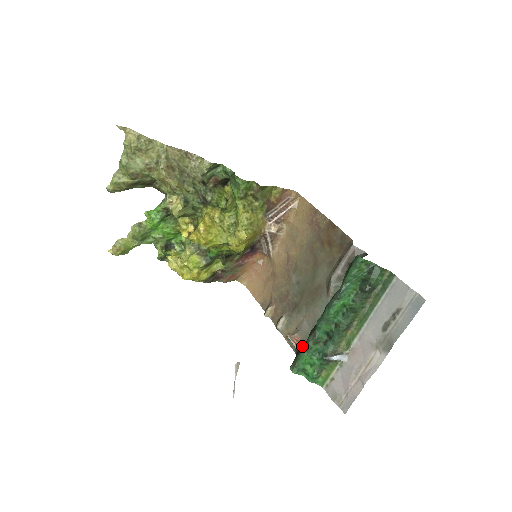
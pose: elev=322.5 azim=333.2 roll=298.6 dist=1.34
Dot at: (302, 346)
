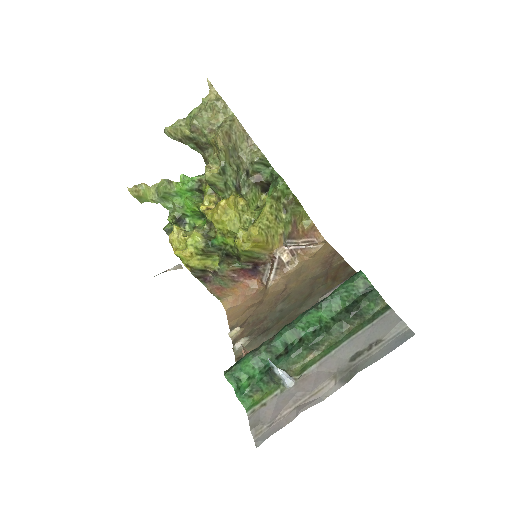
Dot at: occluded
